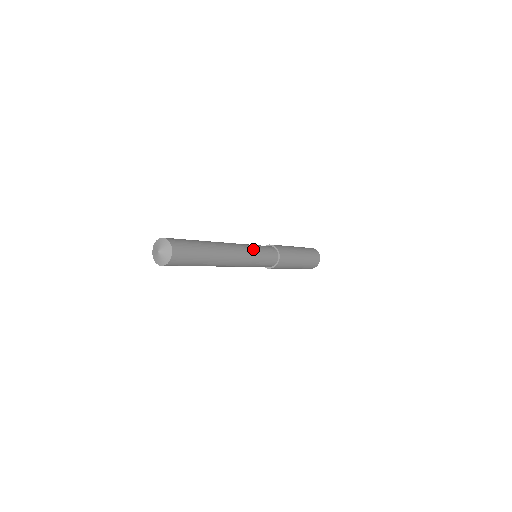
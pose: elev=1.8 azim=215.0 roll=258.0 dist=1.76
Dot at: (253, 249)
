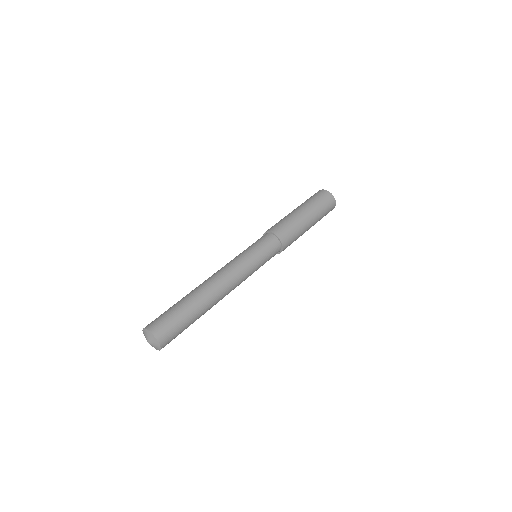
Dot at: (249, 263)
